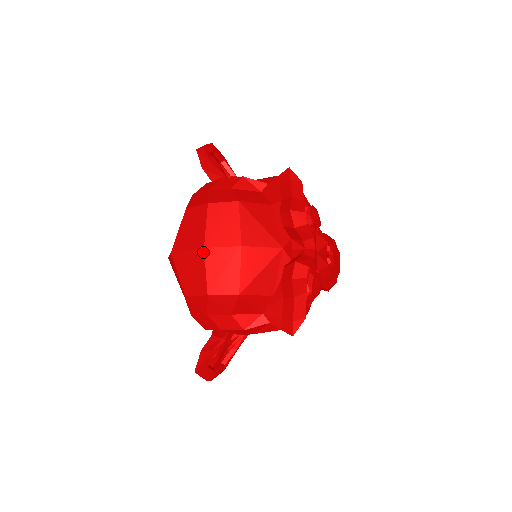
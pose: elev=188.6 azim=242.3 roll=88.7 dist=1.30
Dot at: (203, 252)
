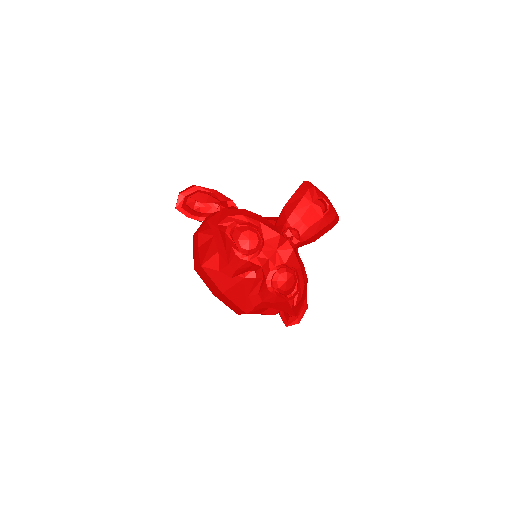
Dot at: (215, 296)
